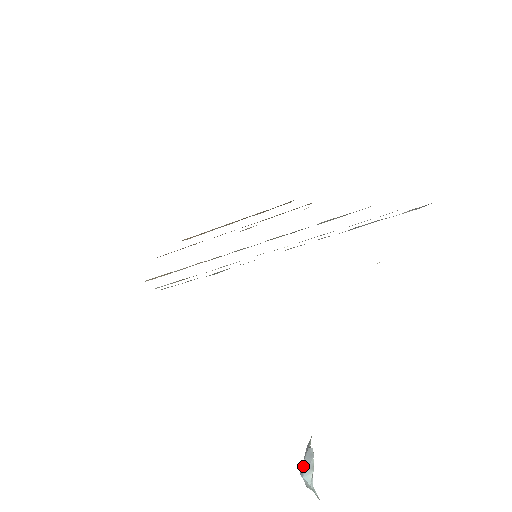
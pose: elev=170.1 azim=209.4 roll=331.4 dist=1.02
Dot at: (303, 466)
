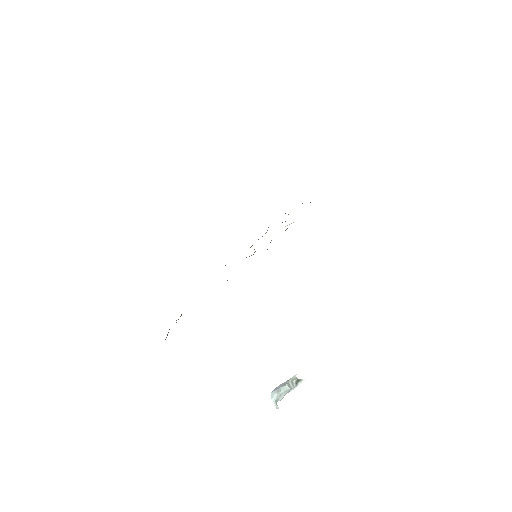
Dot at: (276, 387)
